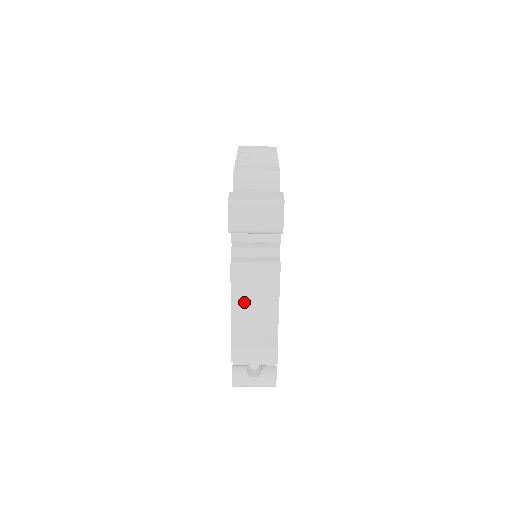
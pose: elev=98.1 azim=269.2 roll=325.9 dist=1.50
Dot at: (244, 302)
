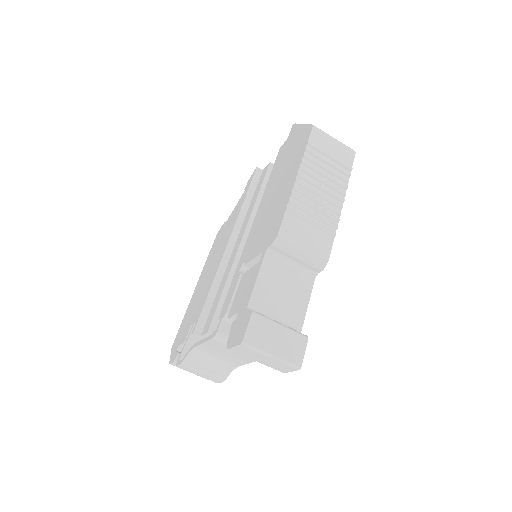
Dot at: (213, 350)
